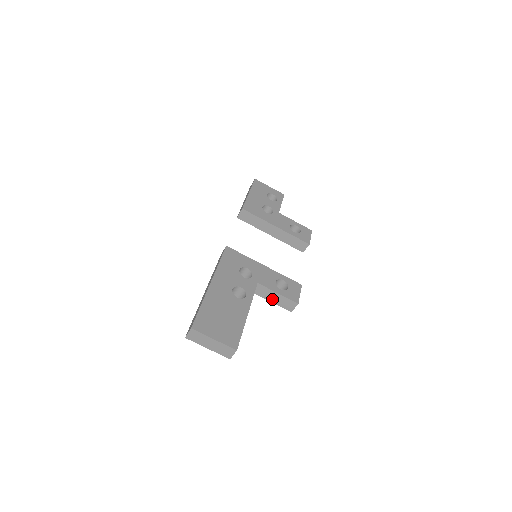
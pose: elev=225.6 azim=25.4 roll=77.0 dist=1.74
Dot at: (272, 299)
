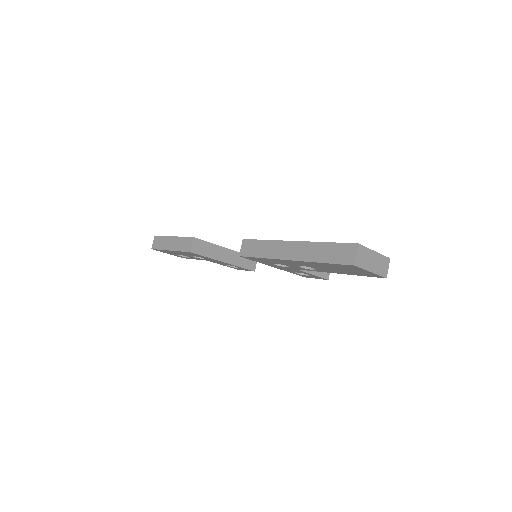
Dot at: occluded
